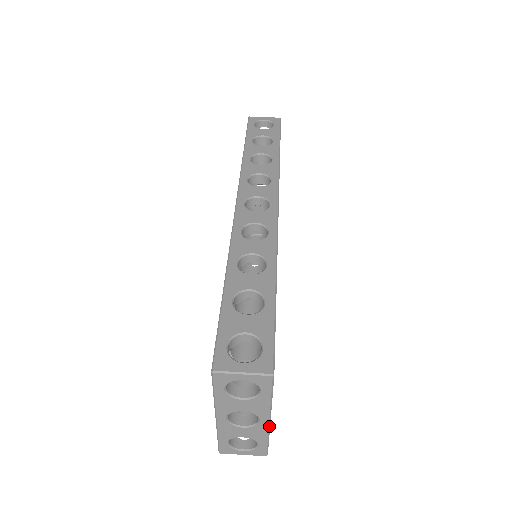
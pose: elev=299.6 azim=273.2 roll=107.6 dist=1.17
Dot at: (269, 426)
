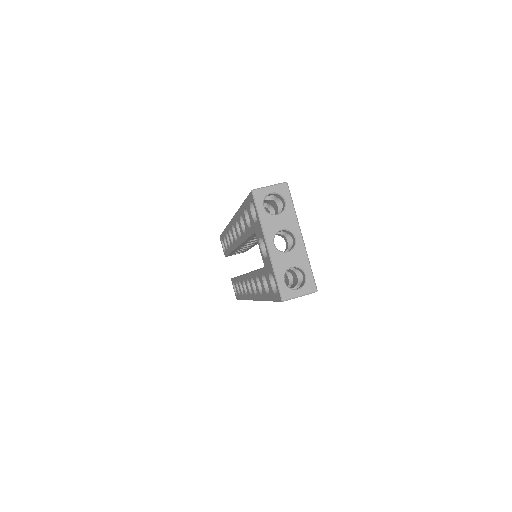
Dot at: (304, 244)
